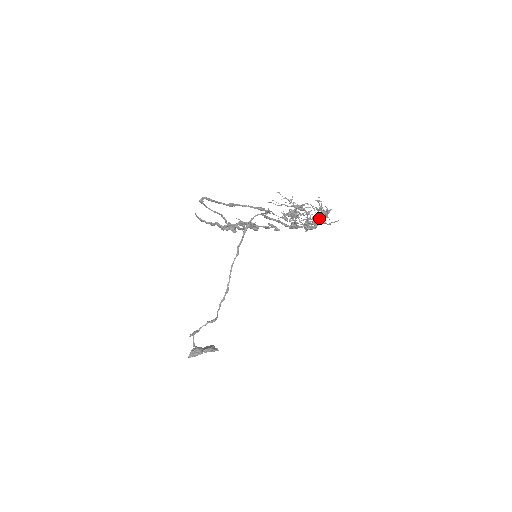
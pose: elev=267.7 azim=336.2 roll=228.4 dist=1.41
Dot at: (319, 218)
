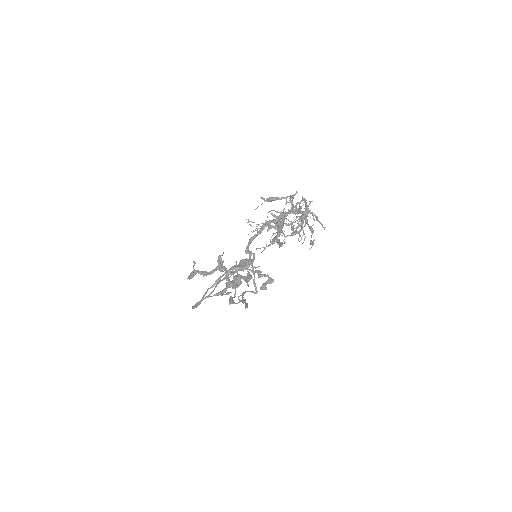
Dot at: (304, 216)
